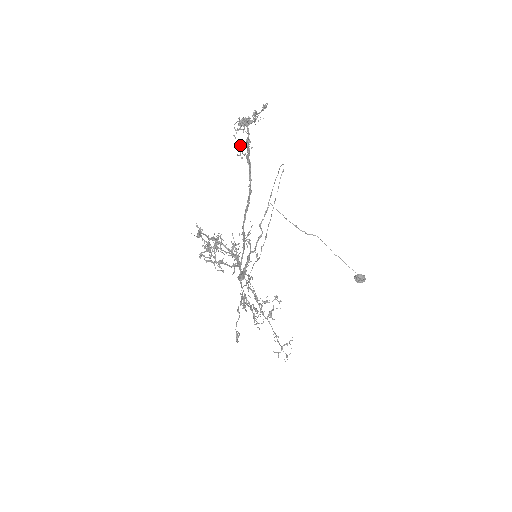
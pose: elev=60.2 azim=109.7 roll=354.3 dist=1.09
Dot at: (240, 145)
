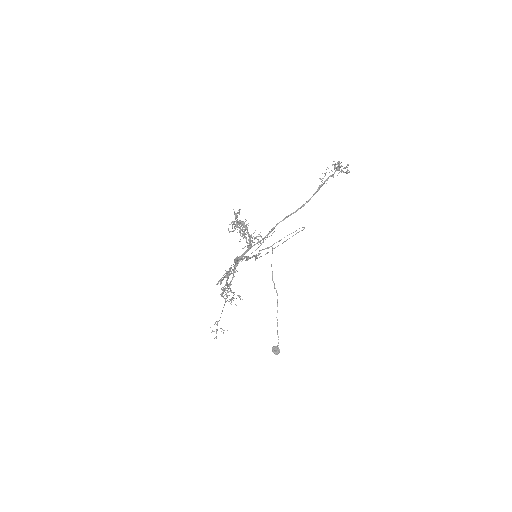
Dot at: occluded
